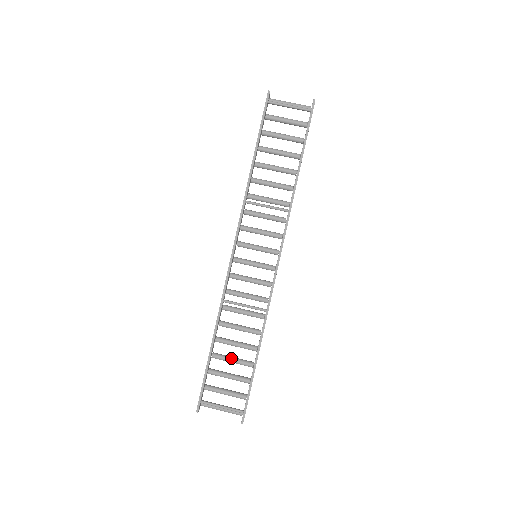
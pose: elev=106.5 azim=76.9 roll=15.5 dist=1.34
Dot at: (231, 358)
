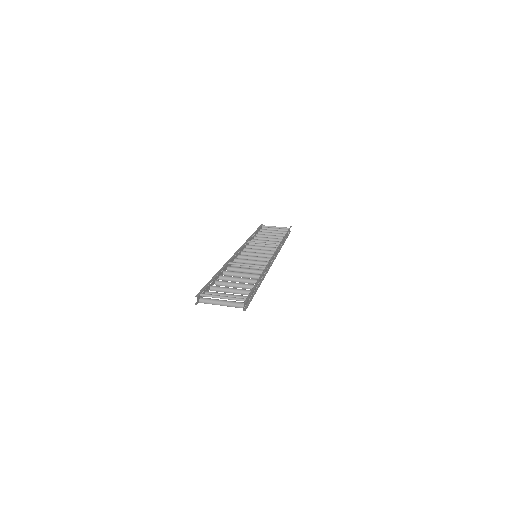
Dot at: (234, 282)
